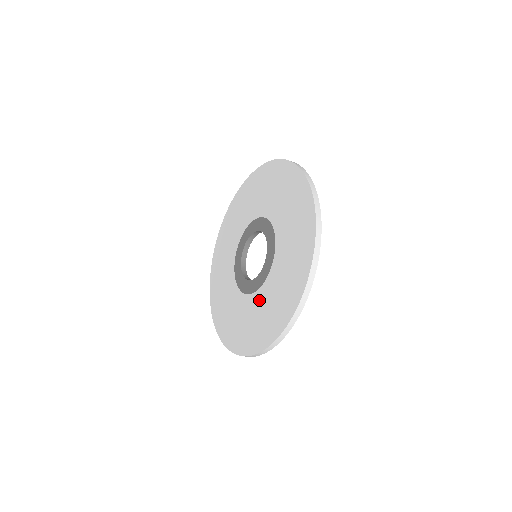
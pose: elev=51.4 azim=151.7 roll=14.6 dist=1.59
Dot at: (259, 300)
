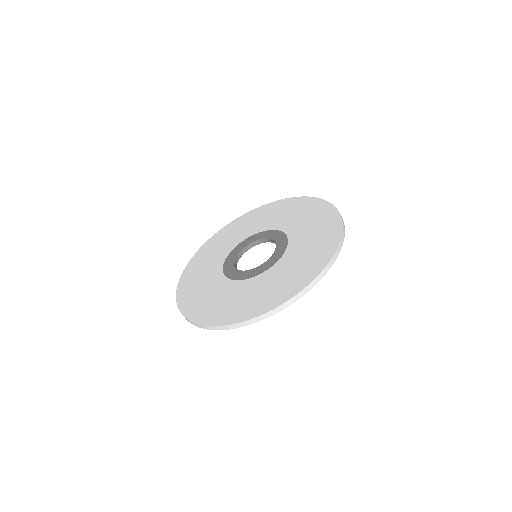
Dot at: (239, 288)
